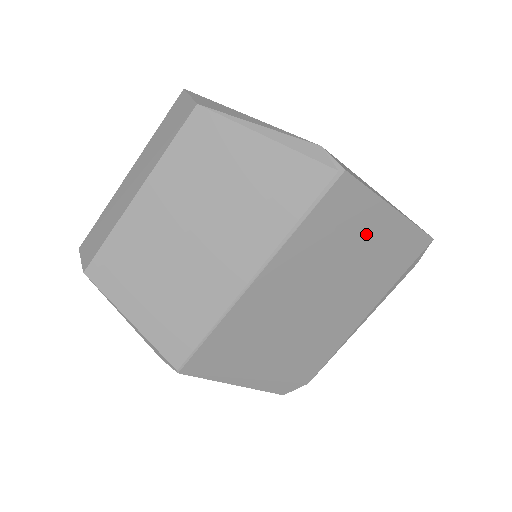
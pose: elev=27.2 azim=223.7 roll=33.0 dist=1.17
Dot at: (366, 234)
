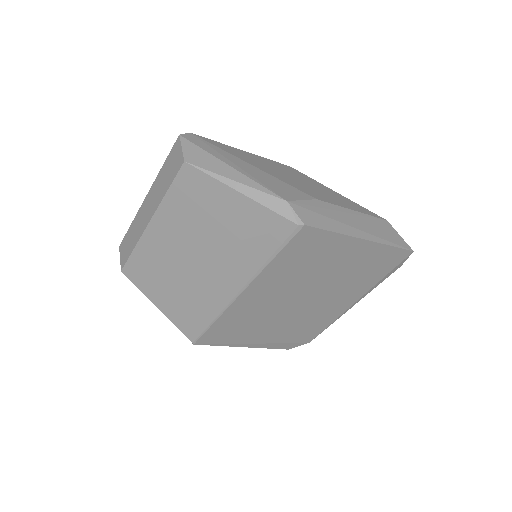
Dot at: (338, 257)
